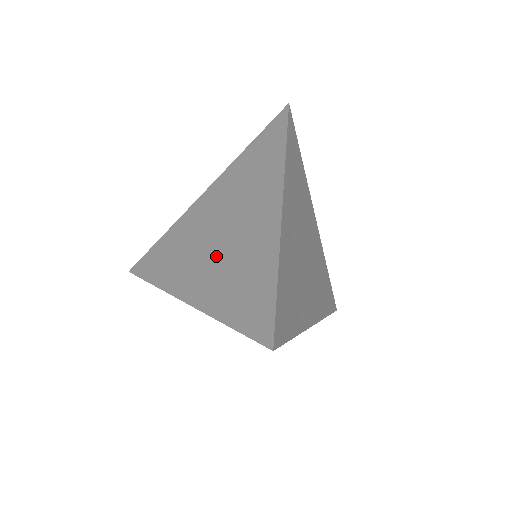
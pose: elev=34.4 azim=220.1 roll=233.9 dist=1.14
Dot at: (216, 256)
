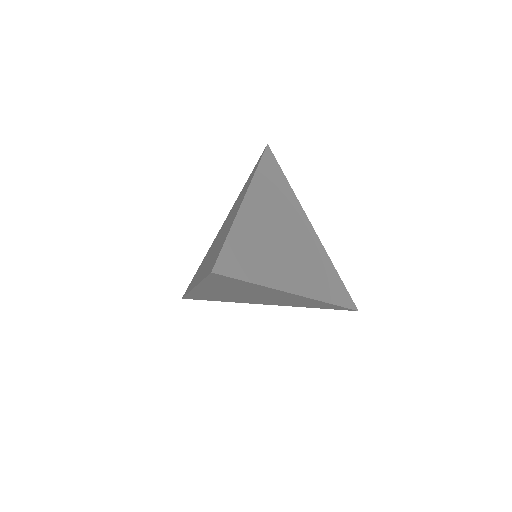
Dot at: (213, 250)
